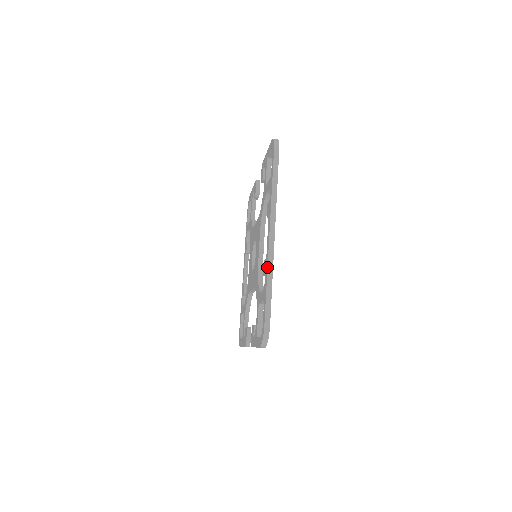
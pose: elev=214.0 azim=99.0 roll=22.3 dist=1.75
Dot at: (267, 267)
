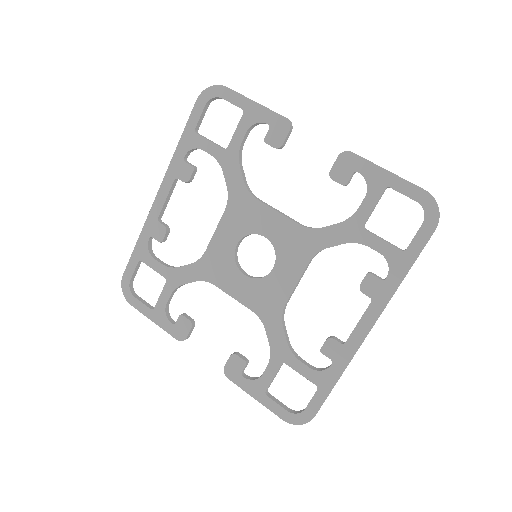
Dot at: occluded
